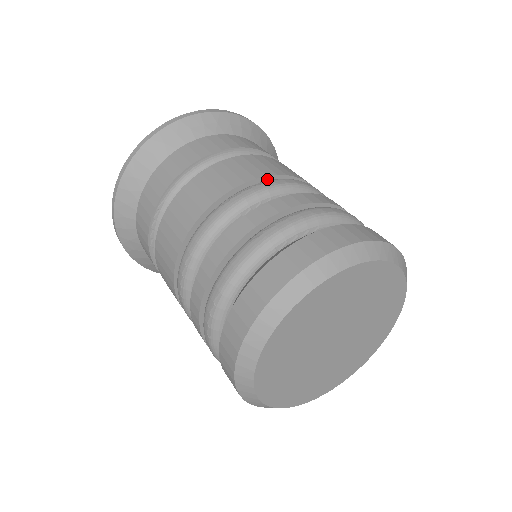
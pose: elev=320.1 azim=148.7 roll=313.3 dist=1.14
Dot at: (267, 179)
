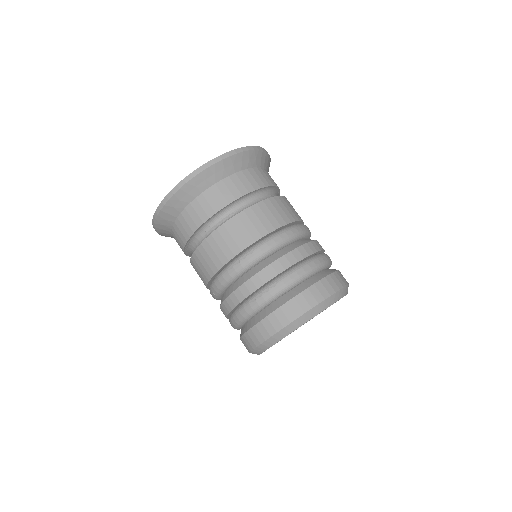
Dot at: (256, 242)
